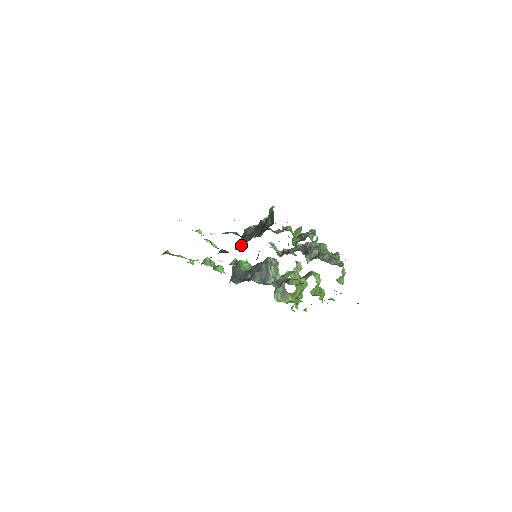
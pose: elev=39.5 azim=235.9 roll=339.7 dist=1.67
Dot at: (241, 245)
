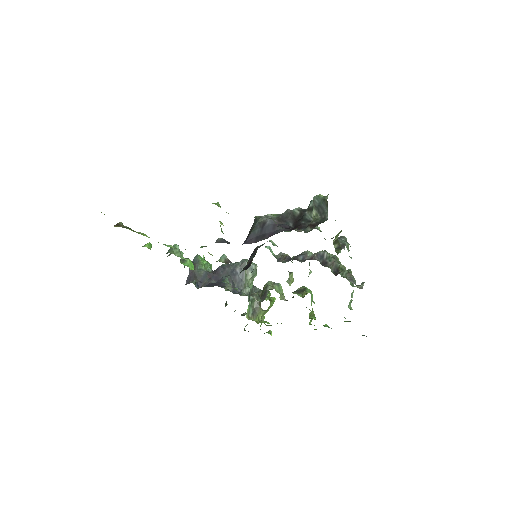
Dot at: (260, 238)
